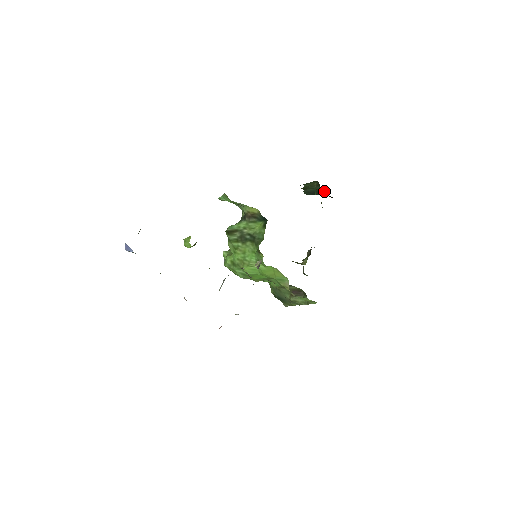
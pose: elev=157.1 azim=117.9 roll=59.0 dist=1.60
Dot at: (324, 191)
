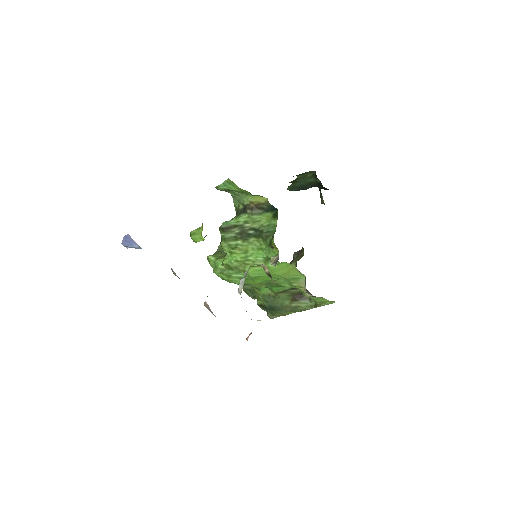
Dot at: occluded
